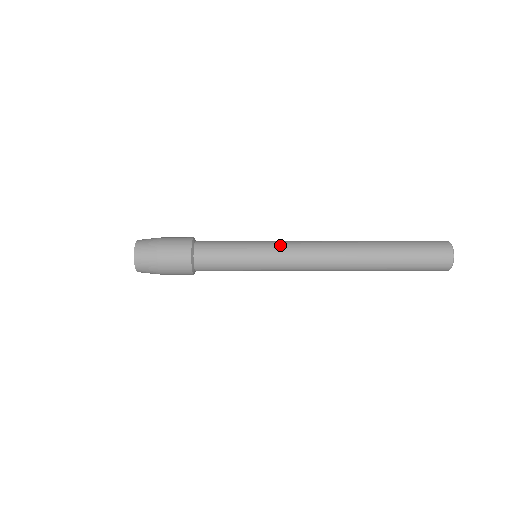
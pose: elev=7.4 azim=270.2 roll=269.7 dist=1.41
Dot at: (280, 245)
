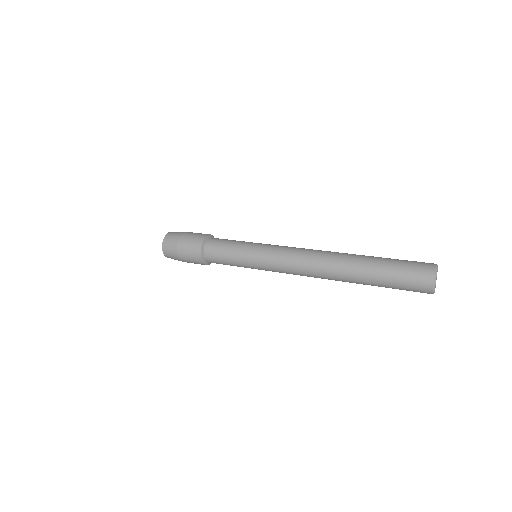
Dot at: (270, 266)
